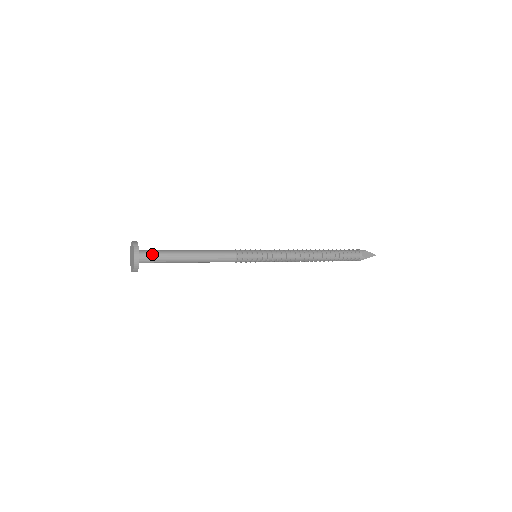
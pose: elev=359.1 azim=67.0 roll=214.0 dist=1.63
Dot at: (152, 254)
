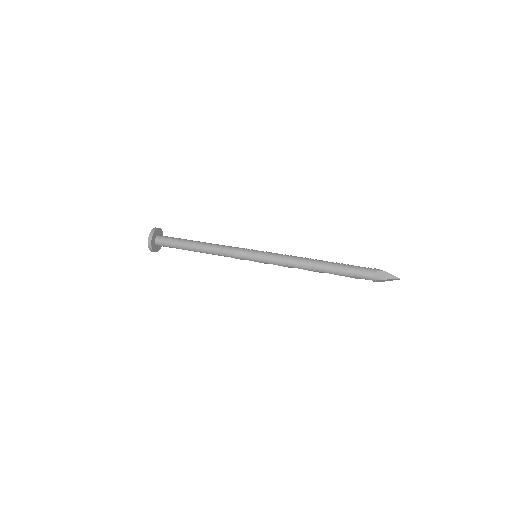
Dot at: (166, 246)
